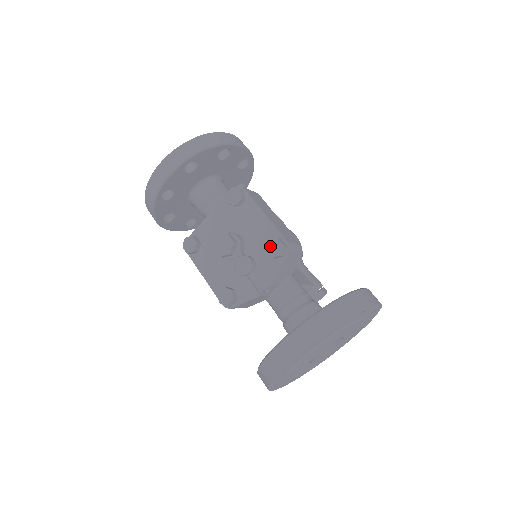
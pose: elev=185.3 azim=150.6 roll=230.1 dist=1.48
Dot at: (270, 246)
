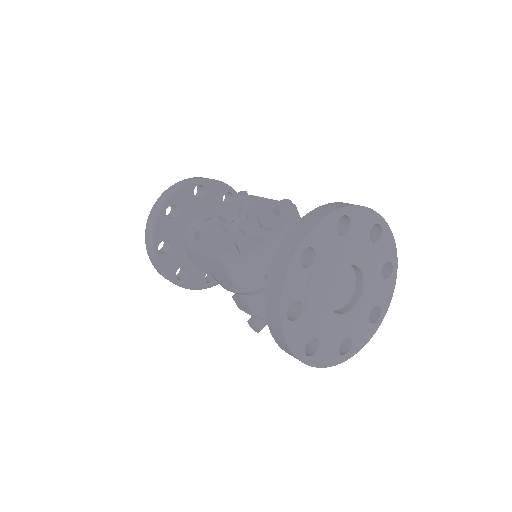
Dot at: (277, 204)
